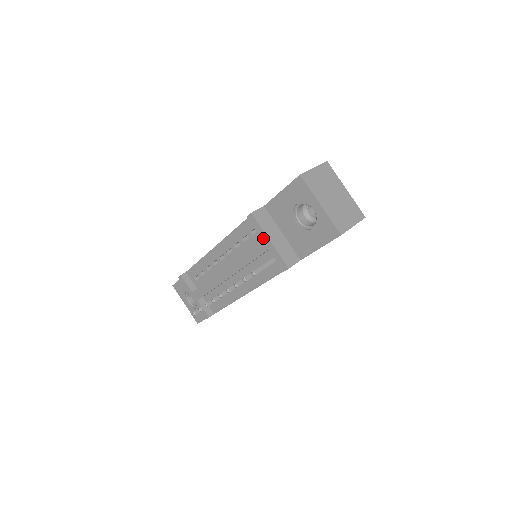
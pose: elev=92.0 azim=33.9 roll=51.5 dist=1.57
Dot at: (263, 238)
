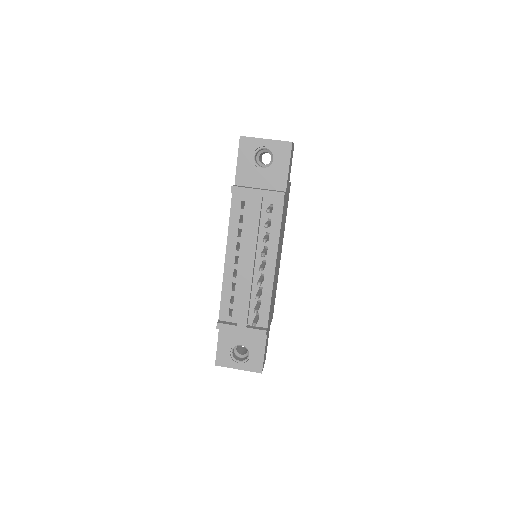
Dot at: (252, 194)
